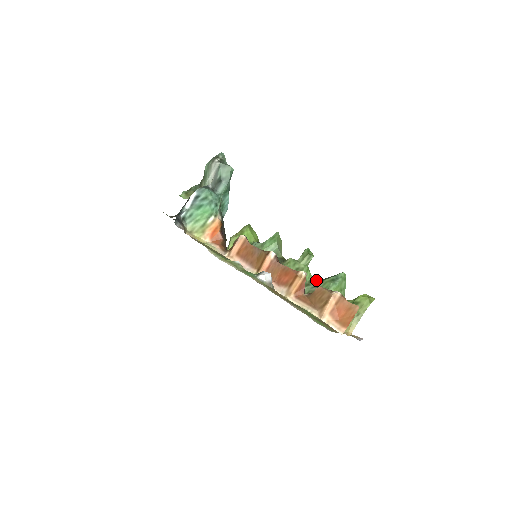
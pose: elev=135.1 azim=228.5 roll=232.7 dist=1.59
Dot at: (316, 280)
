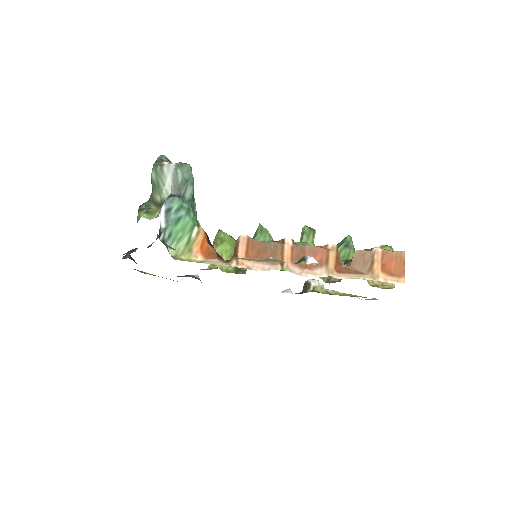
Dot at: occluded
